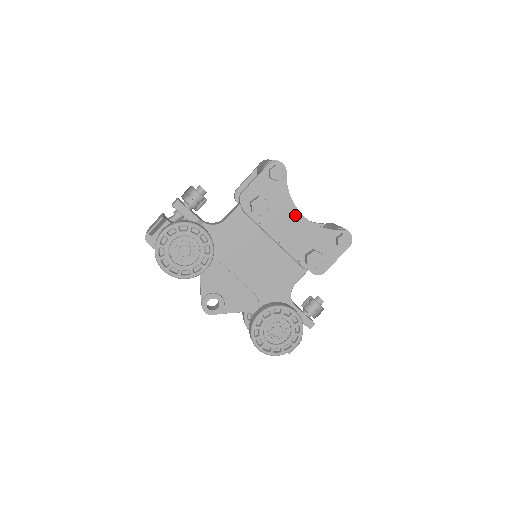
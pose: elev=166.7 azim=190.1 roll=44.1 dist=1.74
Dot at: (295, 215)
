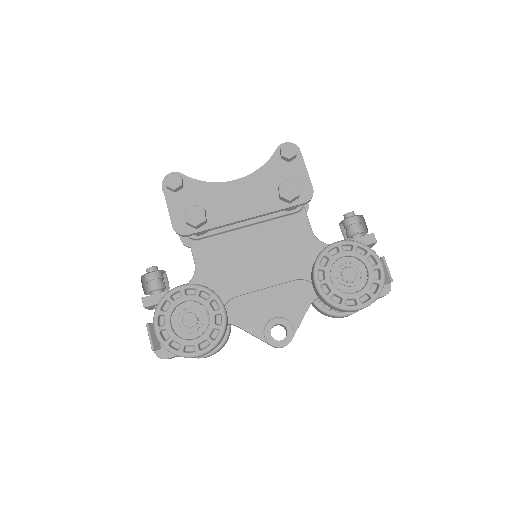
Dot at: (230, 188)
